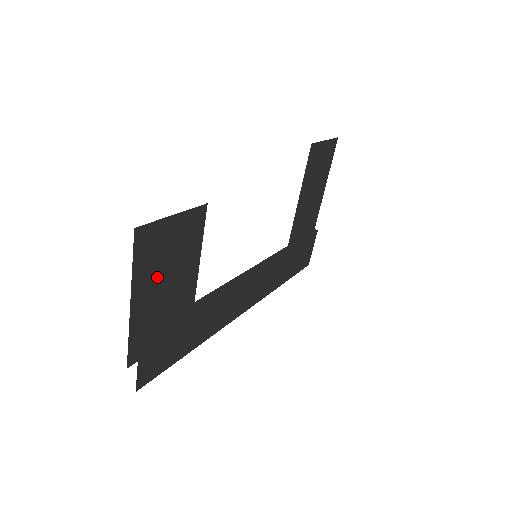
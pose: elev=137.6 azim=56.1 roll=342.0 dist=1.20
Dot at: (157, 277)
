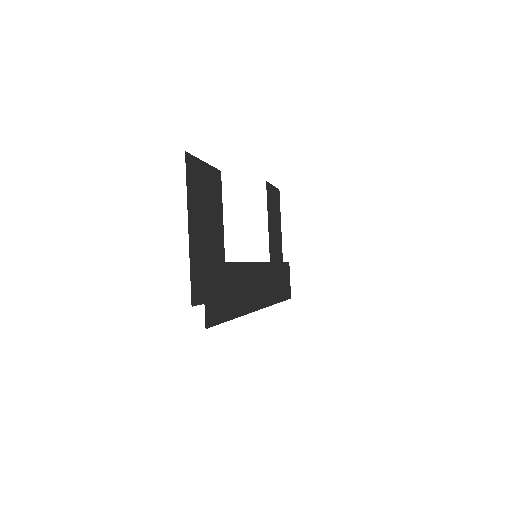
Dot at: (201, 216)
